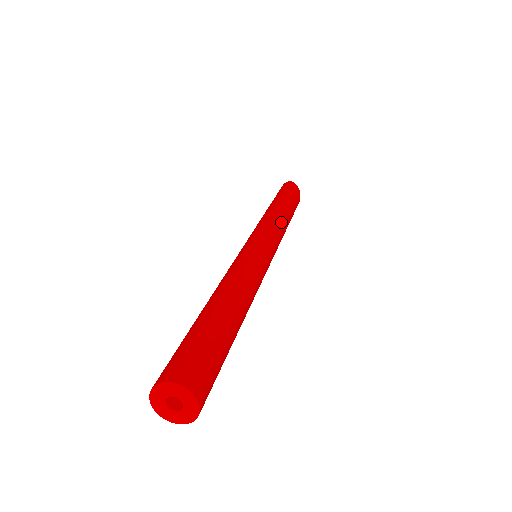
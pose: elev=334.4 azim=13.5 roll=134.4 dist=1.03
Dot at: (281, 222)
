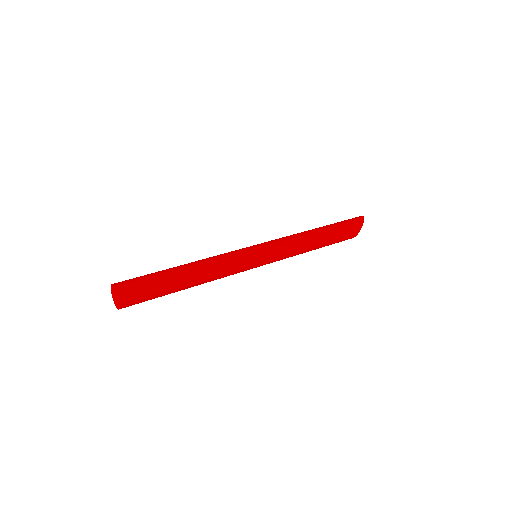
Dot at: (300, 243)
